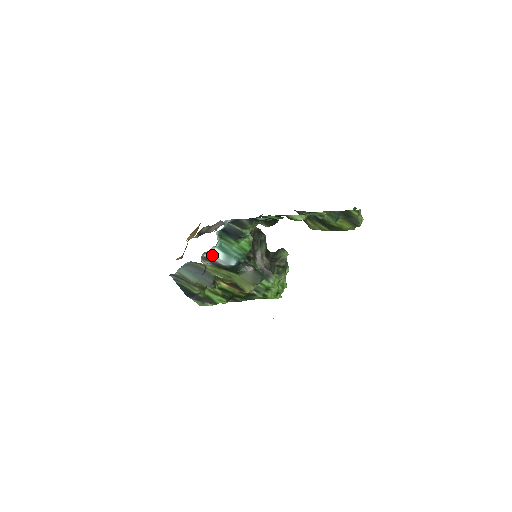
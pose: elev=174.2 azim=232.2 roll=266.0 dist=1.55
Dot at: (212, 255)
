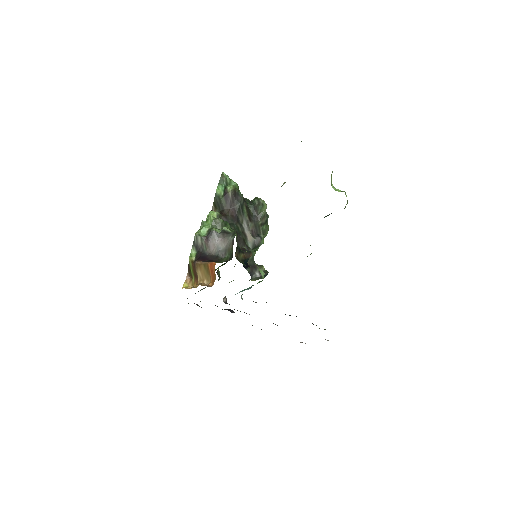
Dot at: occluded
